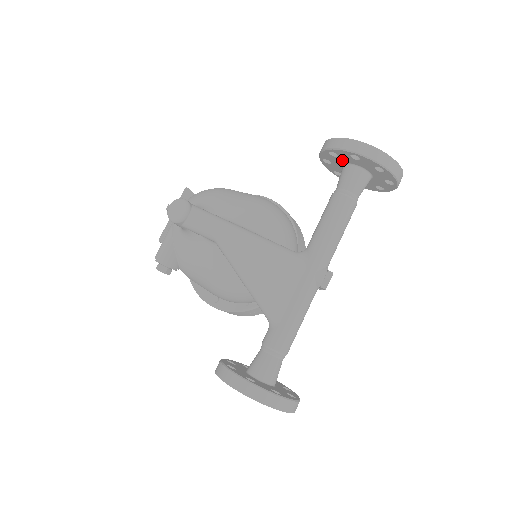
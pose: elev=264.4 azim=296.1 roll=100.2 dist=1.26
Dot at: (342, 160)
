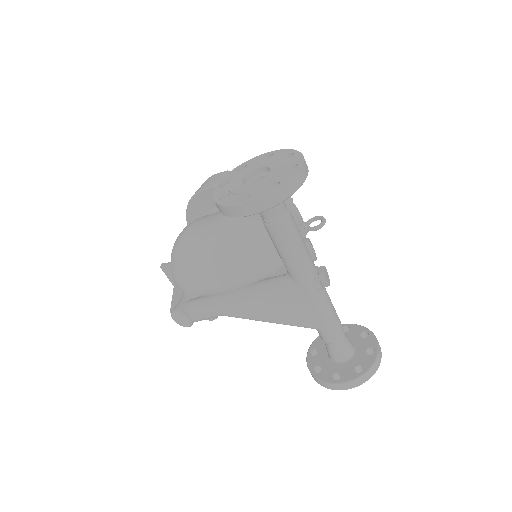
Dot at: occluded
